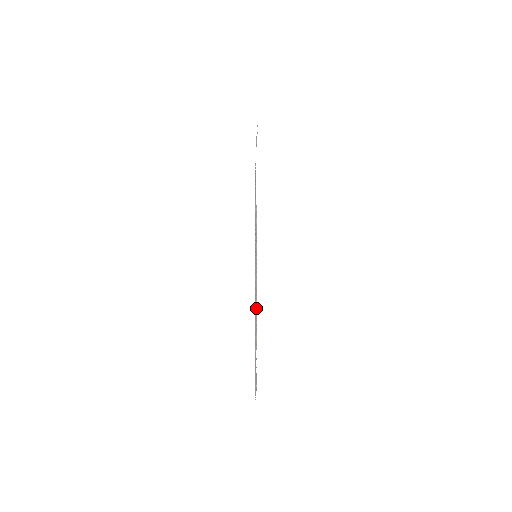
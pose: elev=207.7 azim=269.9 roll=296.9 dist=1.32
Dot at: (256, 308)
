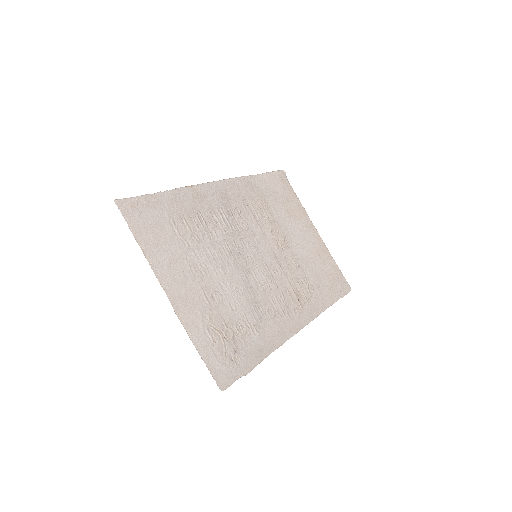
Dot at: (222, 283)
